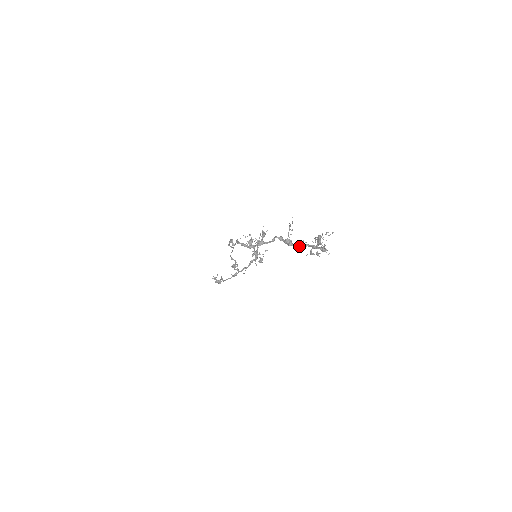
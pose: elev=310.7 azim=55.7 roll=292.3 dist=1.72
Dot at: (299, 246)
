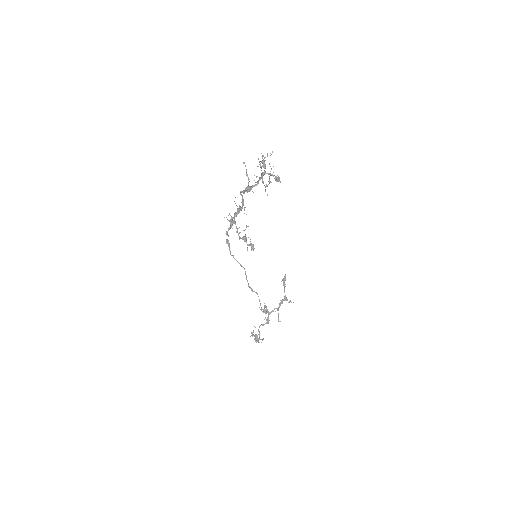
Dot at: (255, 185)
